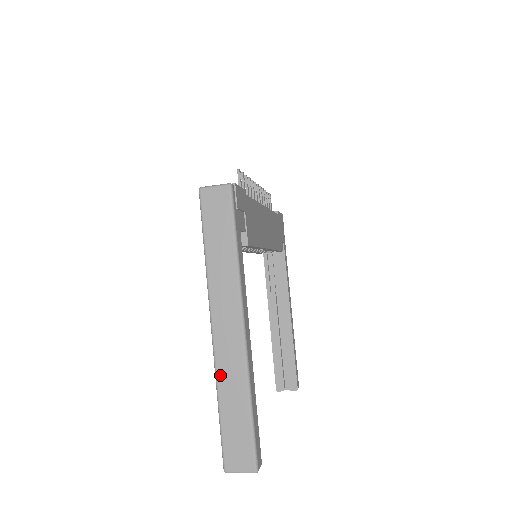
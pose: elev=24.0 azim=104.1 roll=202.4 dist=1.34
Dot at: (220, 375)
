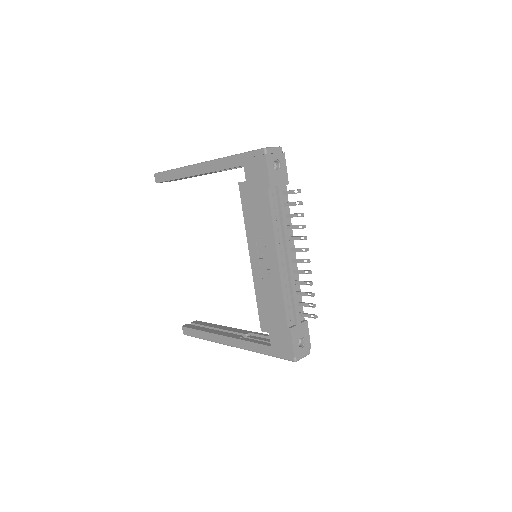
Dot at: occluded
